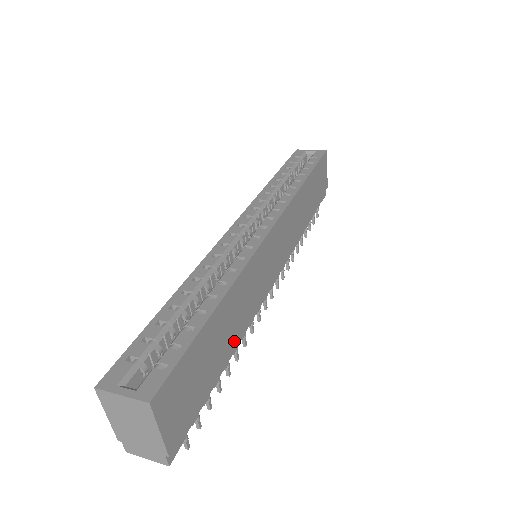
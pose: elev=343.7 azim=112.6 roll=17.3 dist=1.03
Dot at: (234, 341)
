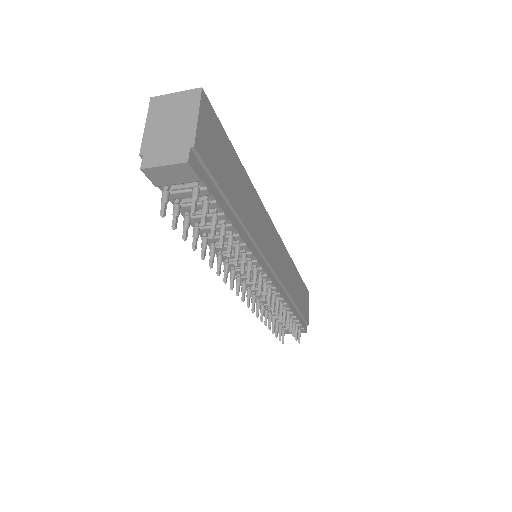
Dot at: (243, 219)
